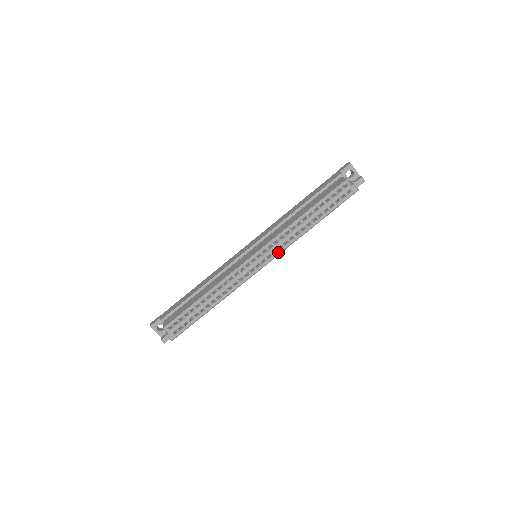
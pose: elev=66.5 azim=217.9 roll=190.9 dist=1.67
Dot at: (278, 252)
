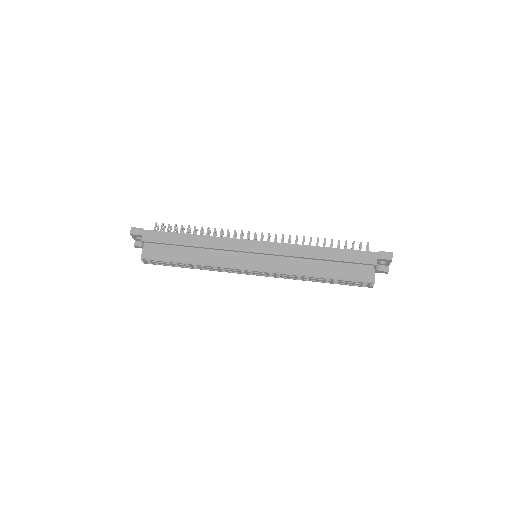
Dot at: (274, 277)
